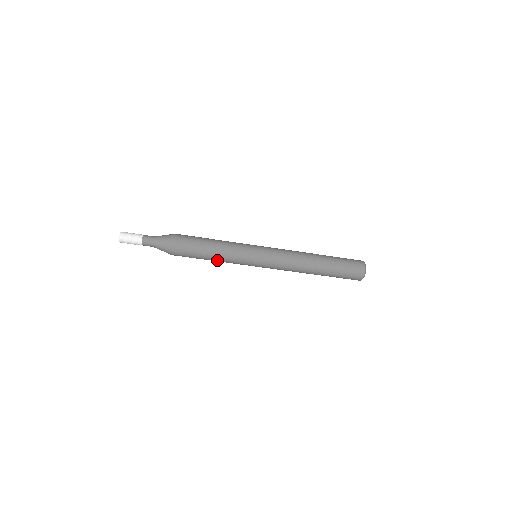
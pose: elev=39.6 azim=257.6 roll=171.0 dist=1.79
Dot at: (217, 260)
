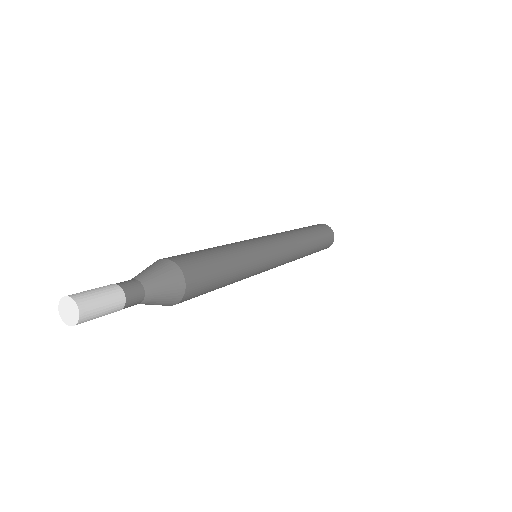
Dot at: occluded
